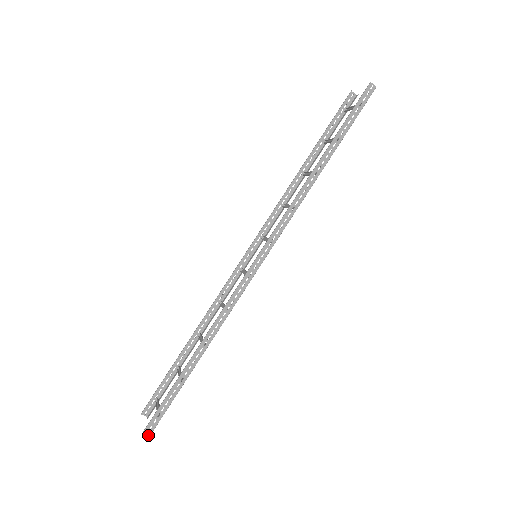
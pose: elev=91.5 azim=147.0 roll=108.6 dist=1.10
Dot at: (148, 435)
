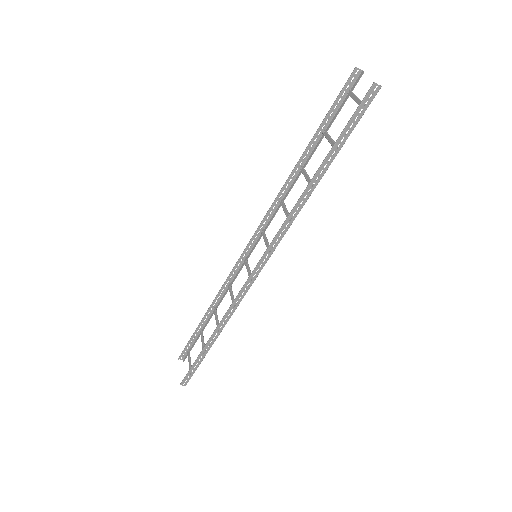
Dot at: (185, 385)
